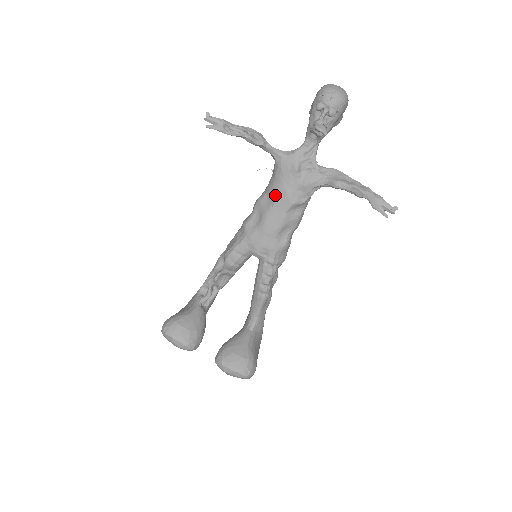
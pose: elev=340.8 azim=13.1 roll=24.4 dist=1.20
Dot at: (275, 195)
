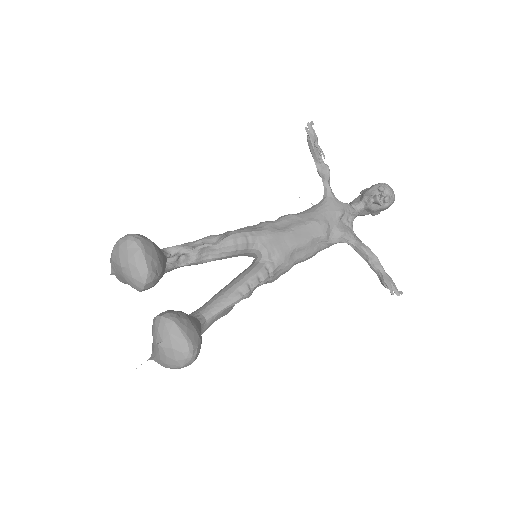
Dot at: (313, 218)
